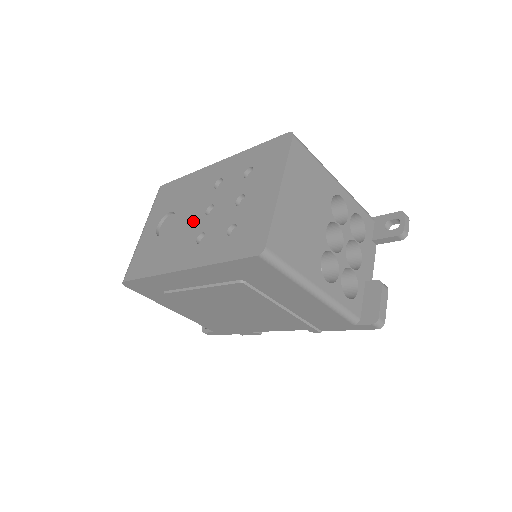
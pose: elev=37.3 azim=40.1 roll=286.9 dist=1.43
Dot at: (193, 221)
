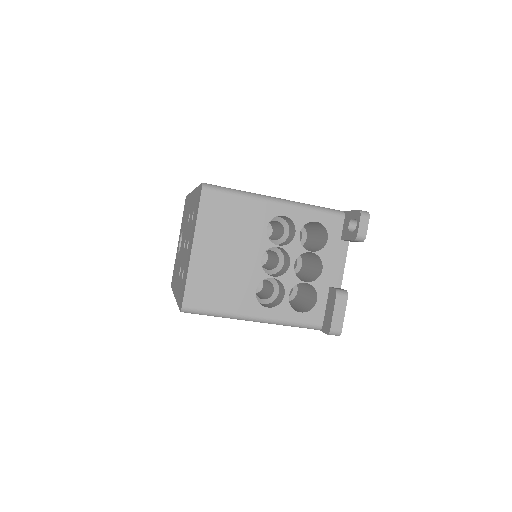
Dot at: occluded
